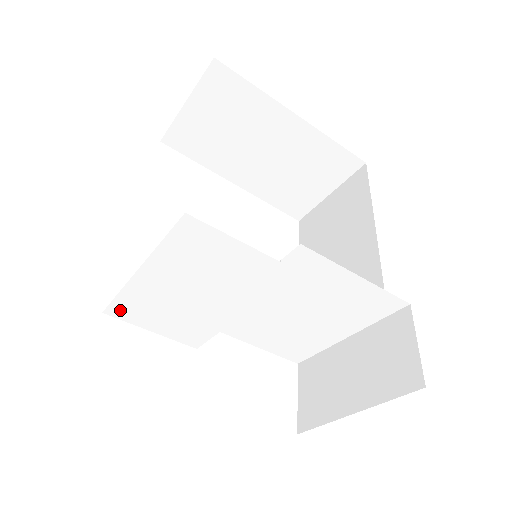
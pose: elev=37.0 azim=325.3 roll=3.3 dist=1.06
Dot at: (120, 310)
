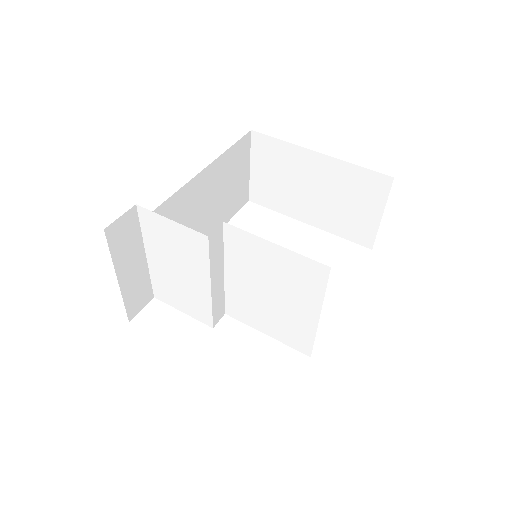
Dot at: (159, 293)
